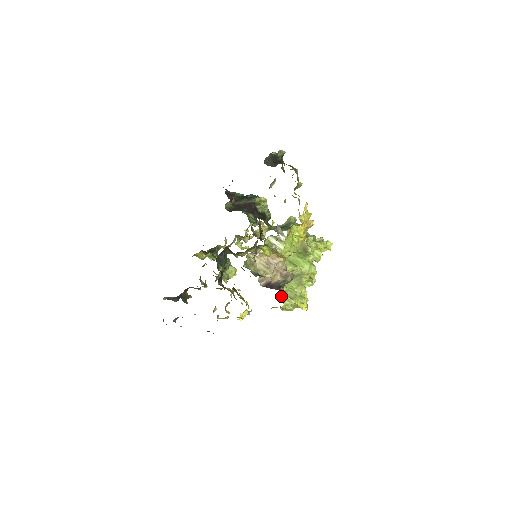
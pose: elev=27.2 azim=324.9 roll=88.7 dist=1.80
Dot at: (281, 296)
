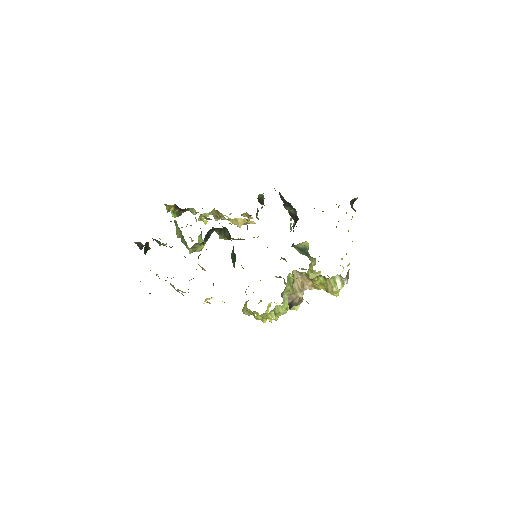
Dot at: occluded
